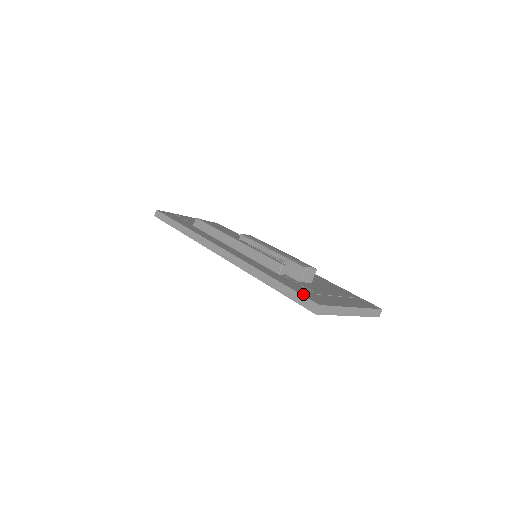
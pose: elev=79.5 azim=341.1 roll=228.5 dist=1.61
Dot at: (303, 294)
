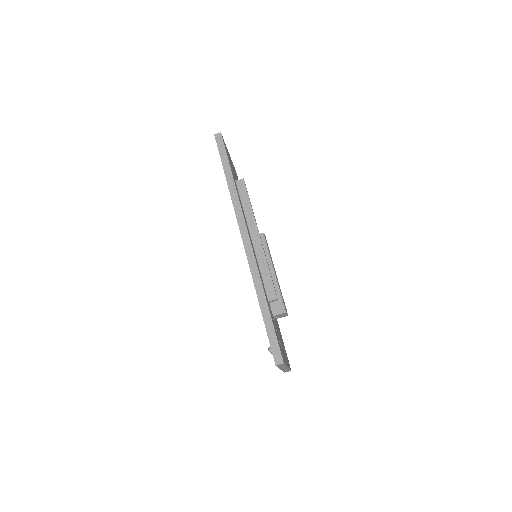
Dot at: (278, 342)
